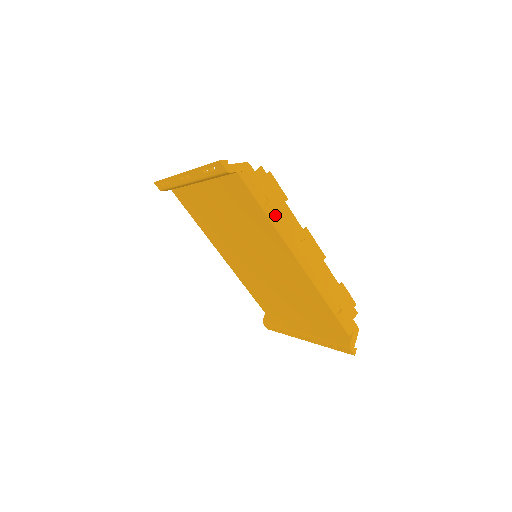
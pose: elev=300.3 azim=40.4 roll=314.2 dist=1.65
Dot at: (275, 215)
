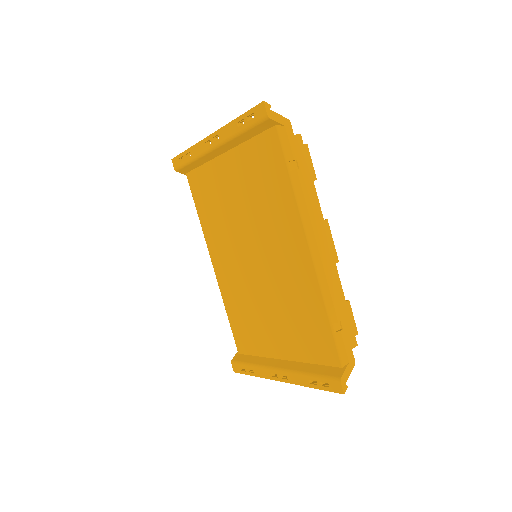
Dot at: (301, 185)
